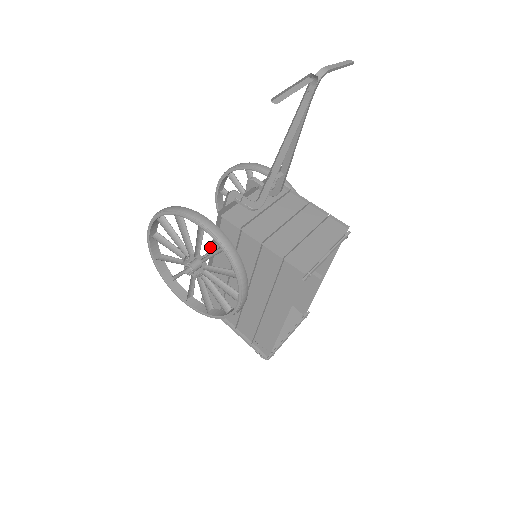
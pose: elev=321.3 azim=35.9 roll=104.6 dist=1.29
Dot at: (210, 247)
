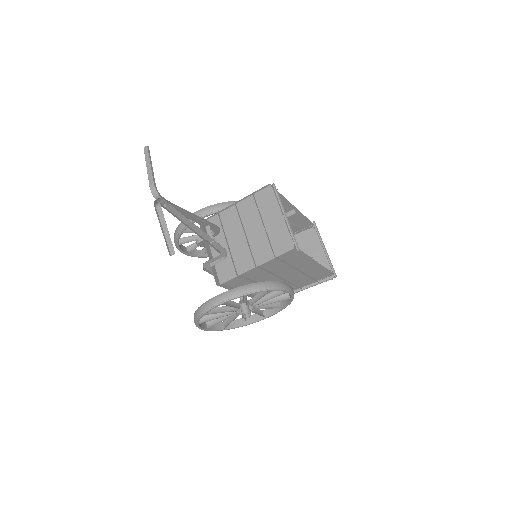
Dot at: occluded
